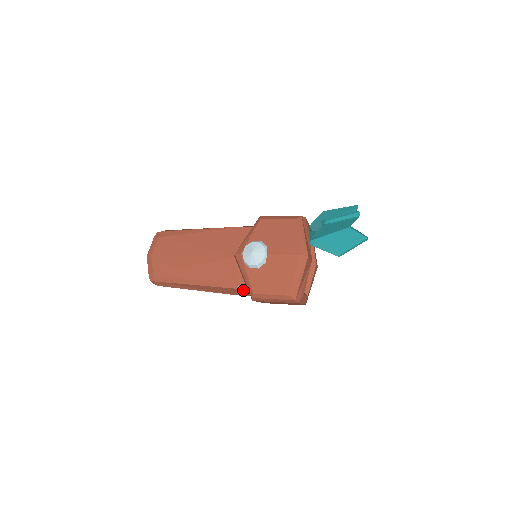
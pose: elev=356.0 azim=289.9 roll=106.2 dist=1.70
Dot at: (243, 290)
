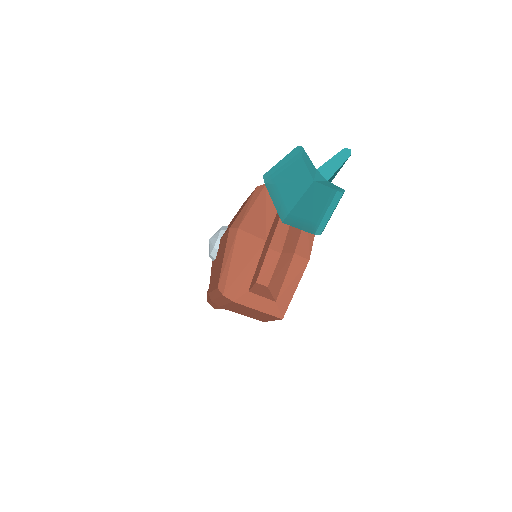
Dot at: occluded
